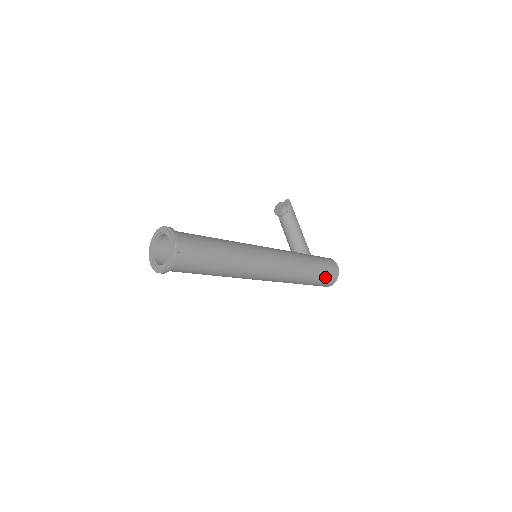
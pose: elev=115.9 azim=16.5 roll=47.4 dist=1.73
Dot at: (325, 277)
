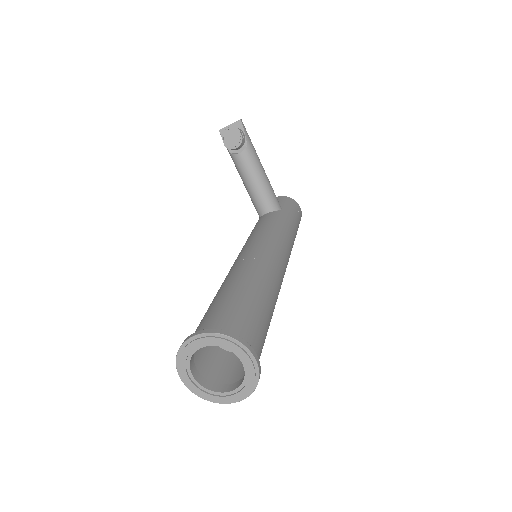
Dot at: occluded
